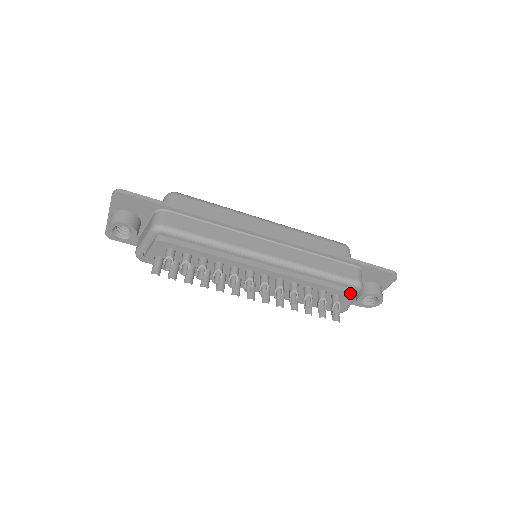
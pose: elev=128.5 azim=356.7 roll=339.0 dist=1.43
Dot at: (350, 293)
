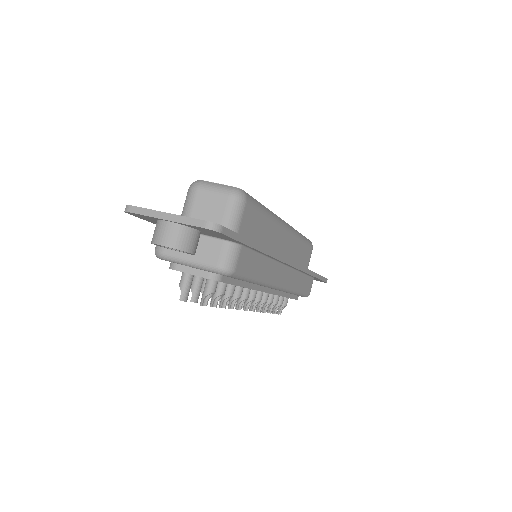
Dot at: occluded
